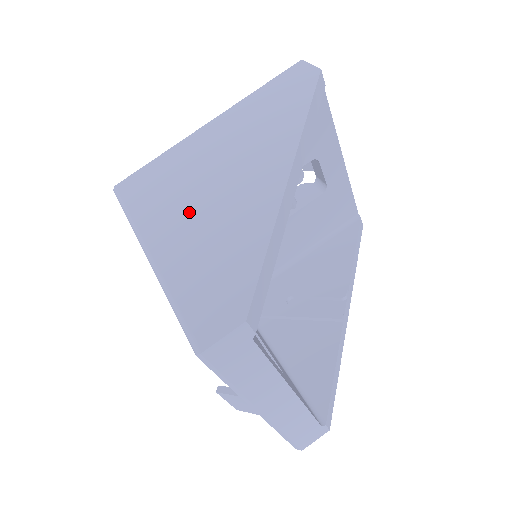
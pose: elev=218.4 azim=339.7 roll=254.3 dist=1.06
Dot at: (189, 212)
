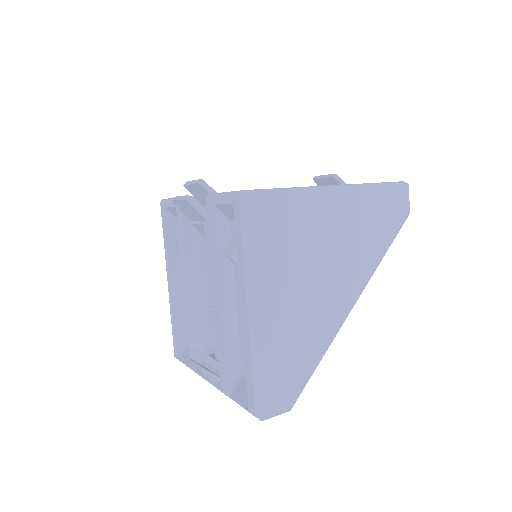
Dot at: (291, 292)
